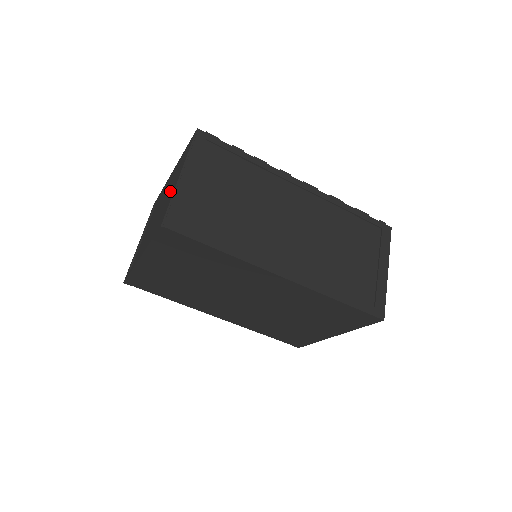
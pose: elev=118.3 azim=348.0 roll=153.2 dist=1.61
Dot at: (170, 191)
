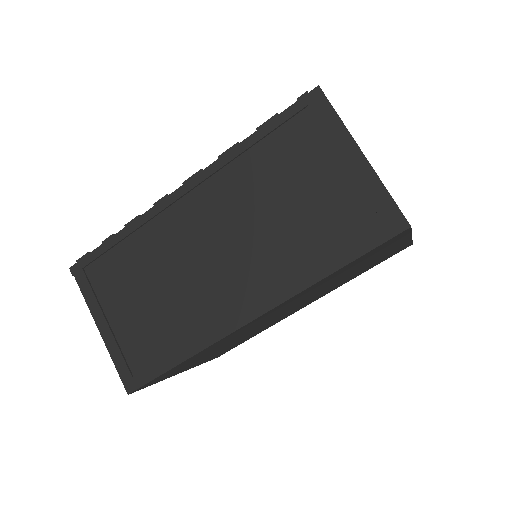
Dot at: occluded
